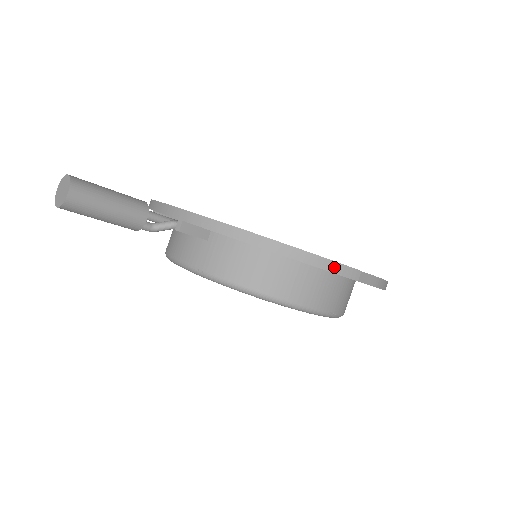
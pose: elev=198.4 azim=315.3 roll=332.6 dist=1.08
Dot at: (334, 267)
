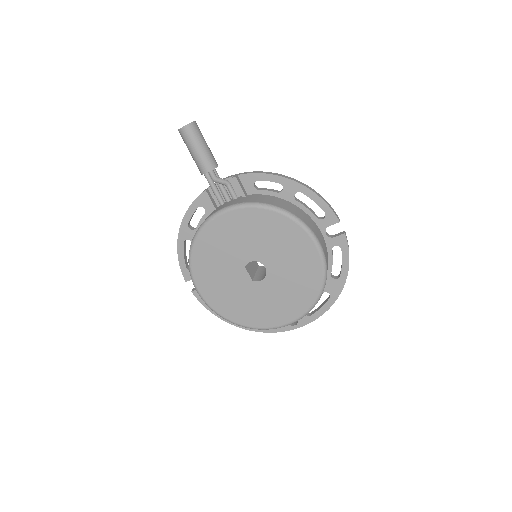
Dot at: (328, 204)
